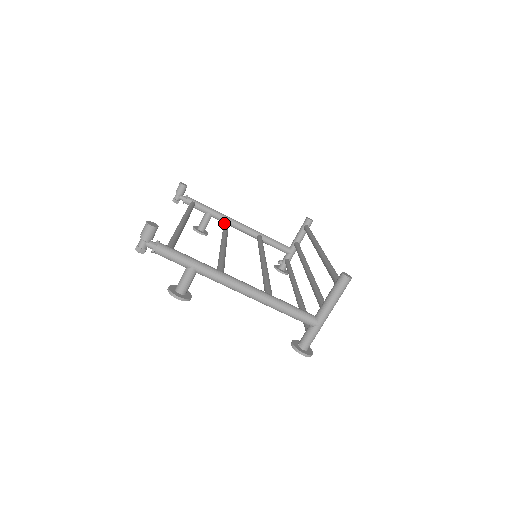
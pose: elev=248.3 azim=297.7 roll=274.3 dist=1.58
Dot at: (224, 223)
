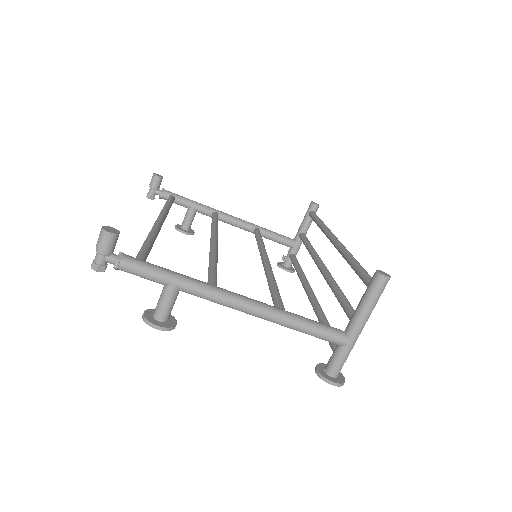
Dot at: (212, 218)
